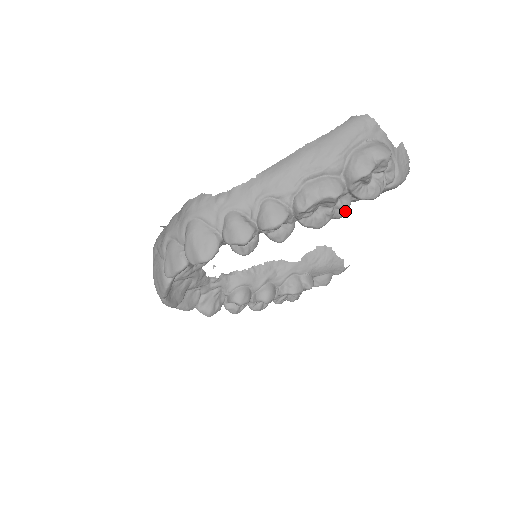
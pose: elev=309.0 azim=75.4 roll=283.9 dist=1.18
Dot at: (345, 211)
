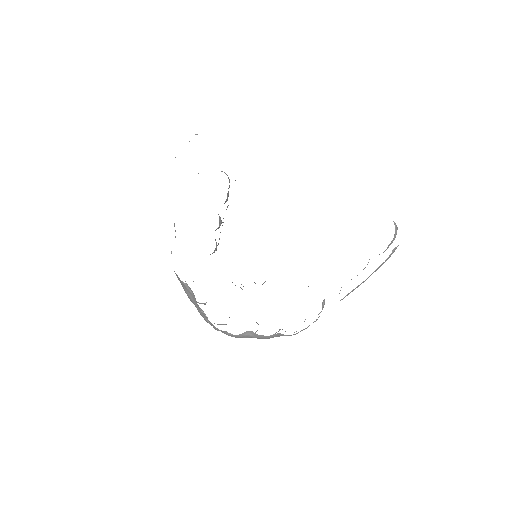
Dot at: occluded
